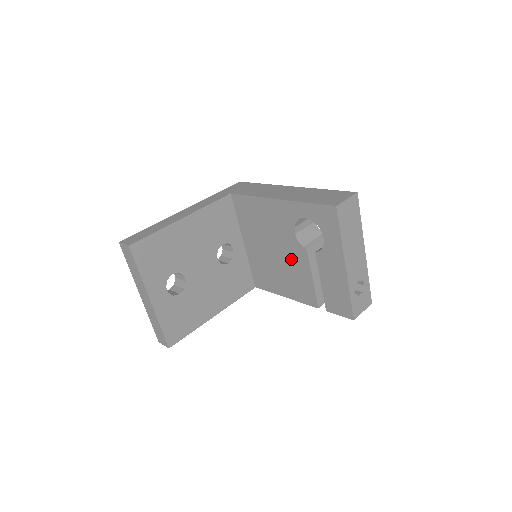
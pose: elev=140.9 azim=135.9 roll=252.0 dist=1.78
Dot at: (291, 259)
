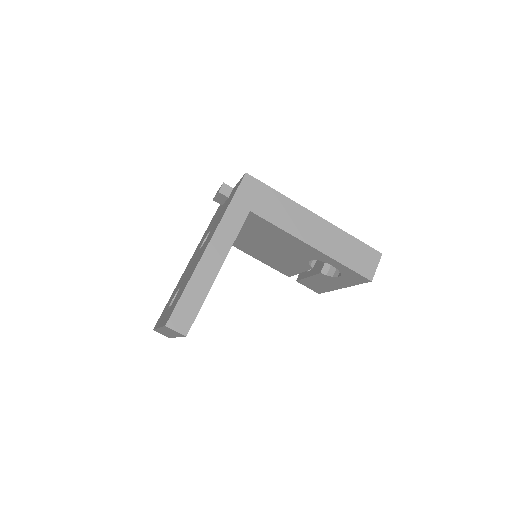
Dot at: (288, 260)
